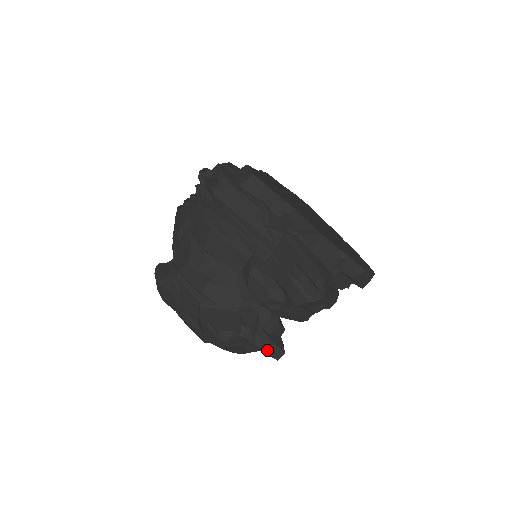
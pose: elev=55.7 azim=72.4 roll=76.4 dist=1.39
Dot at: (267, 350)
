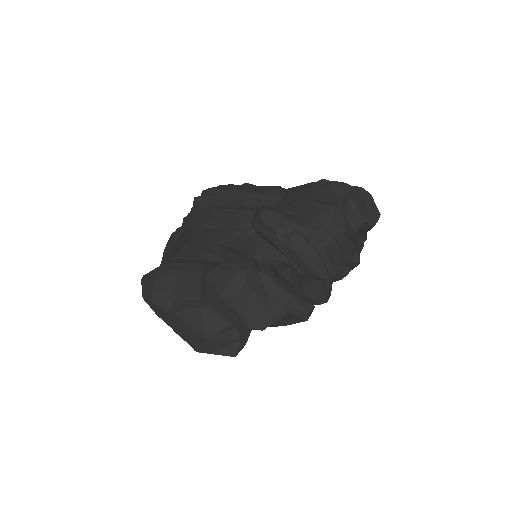
Dot at: (294, 295)
